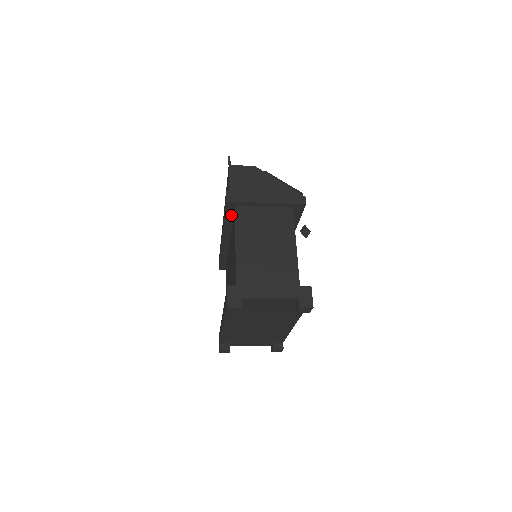
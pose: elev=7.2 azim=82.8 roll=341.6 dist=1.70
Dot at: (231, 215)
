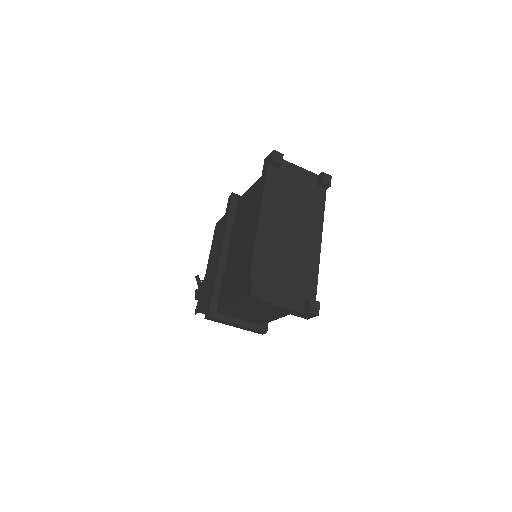
Dot at: (234, 212)
